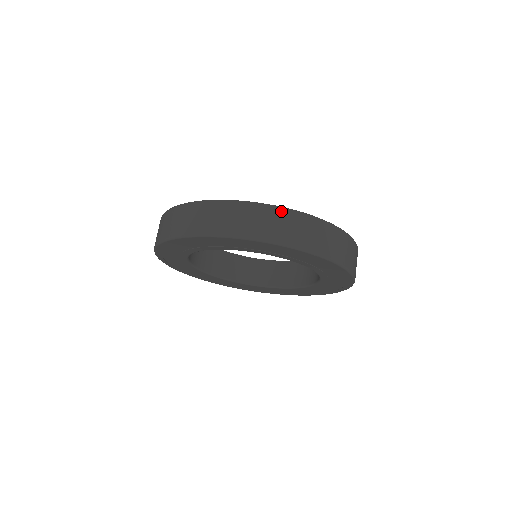
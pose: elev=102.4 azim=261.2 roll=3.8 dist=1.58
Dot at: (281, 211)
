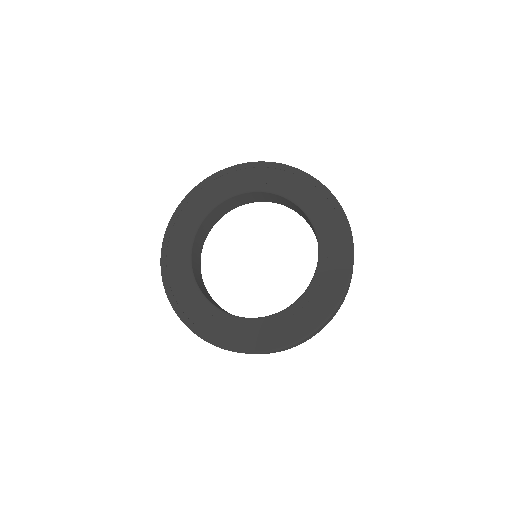
Dot at: occluded
